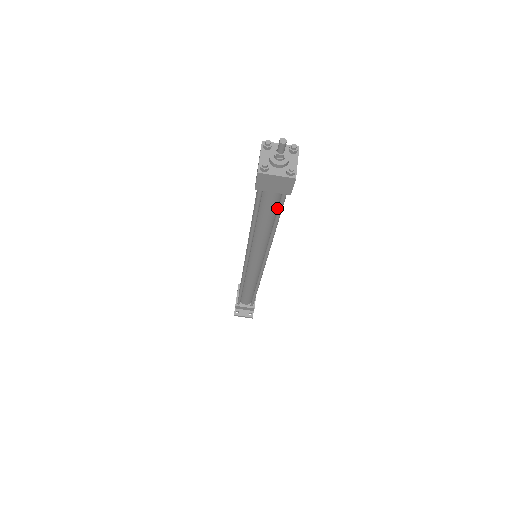
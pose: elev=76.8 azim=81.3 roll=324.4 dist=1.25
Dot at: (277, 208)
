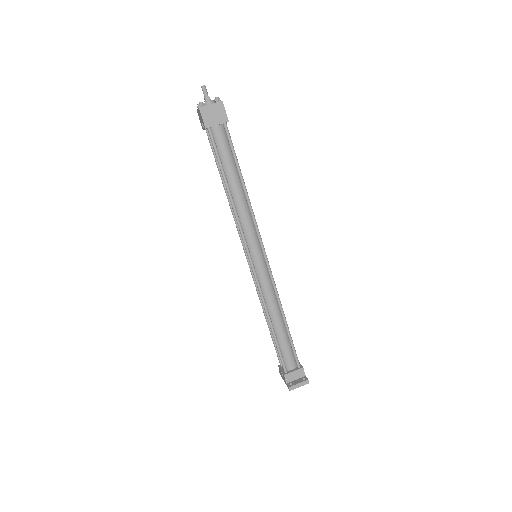
Dot at: (232, 156)
